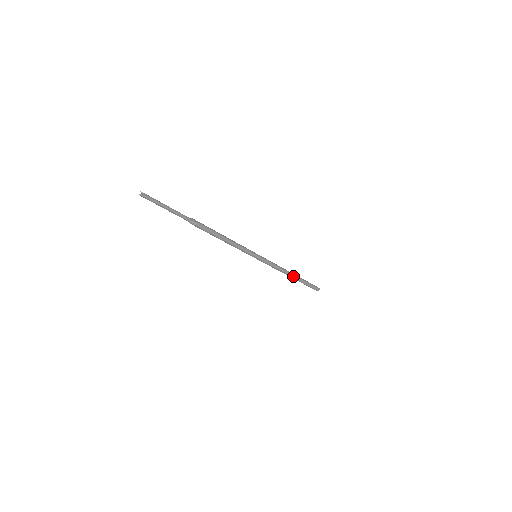
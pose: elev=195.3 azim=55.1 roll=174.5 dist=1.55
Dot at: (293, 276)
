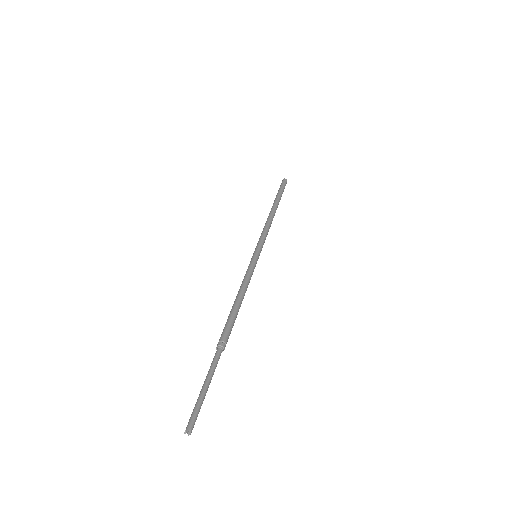
Dot at: (275, 212)
